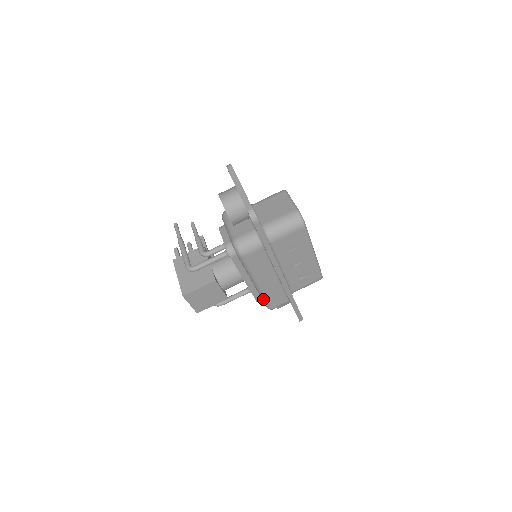
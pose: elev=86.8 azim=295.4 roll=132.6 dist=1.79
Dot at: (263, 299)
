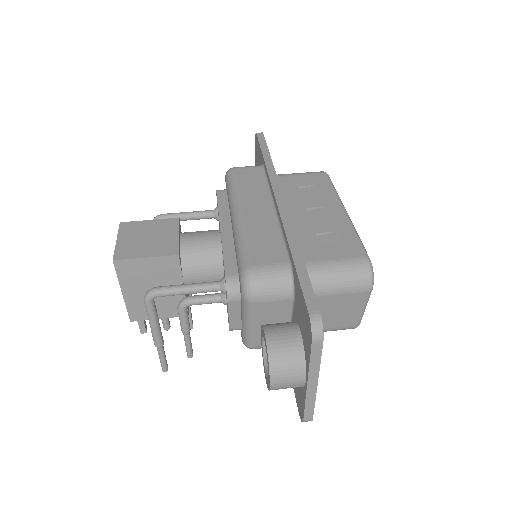
Dot at: (238, 247)
